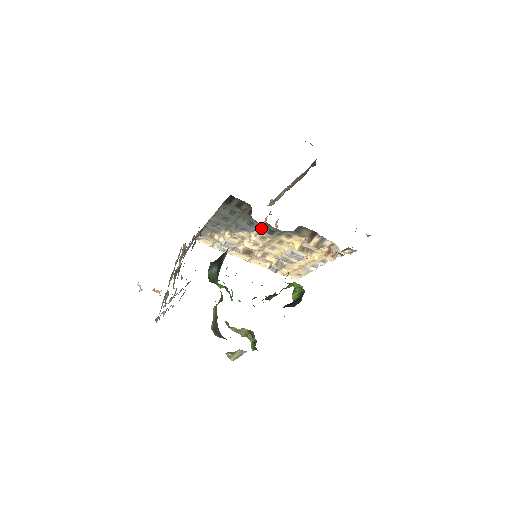
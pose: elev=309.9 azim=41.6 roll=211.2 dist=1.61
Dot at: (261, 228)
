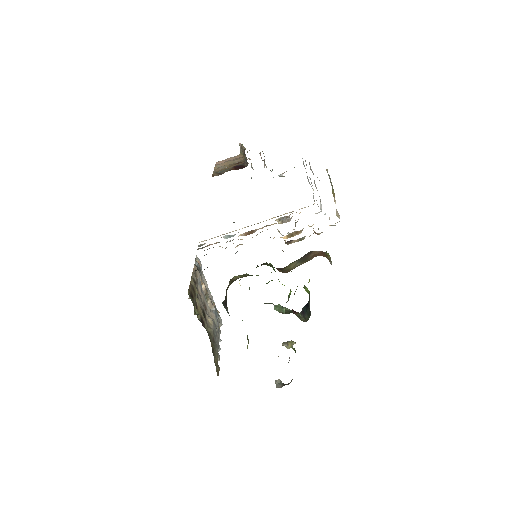
Dot at: occluded
